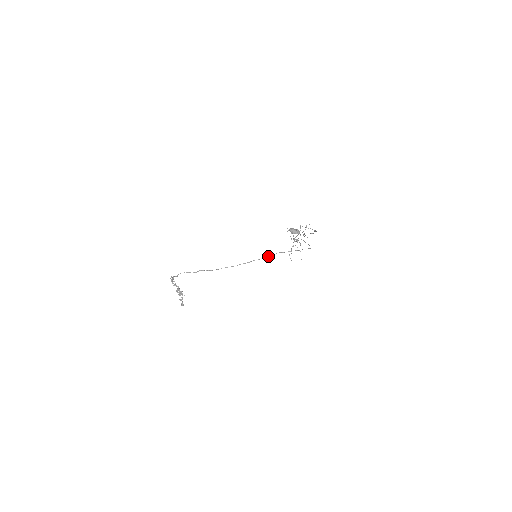
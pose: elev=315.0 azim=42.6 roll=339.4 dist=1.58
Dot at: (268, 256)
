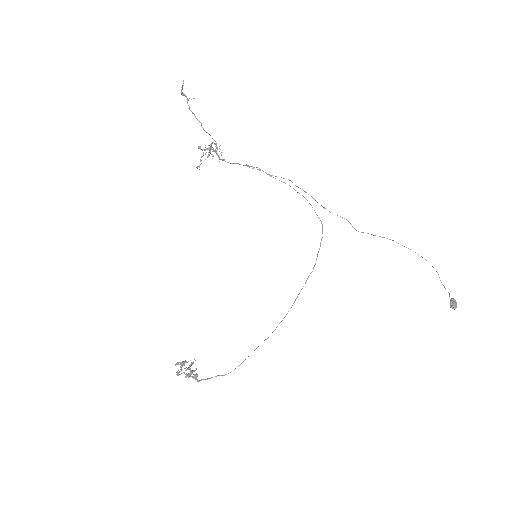
Dot at: occluded
